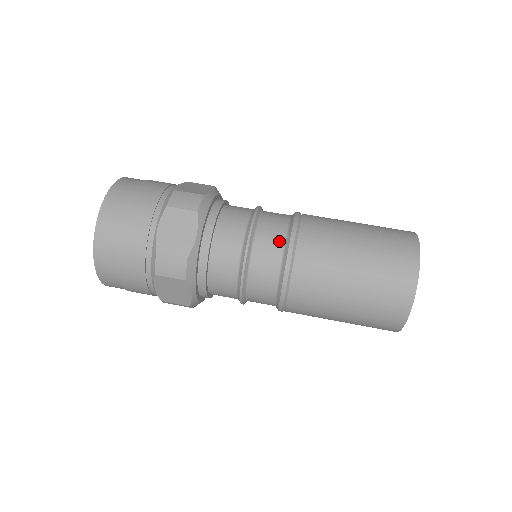
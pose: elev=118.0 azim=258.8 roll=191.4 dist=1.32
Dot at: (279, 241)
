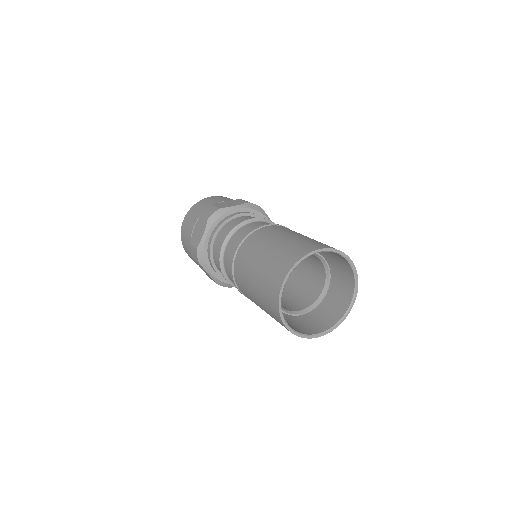
Dot at: occluded
